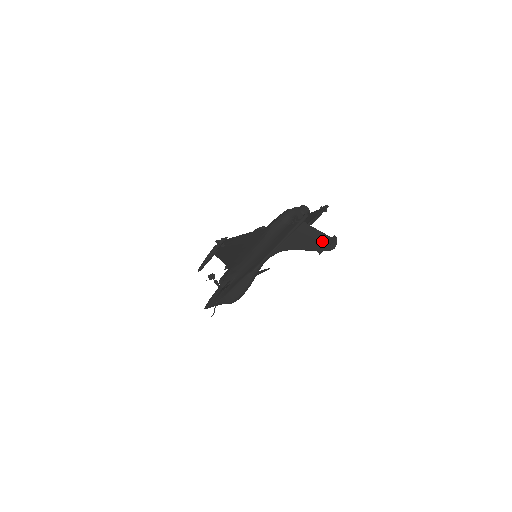
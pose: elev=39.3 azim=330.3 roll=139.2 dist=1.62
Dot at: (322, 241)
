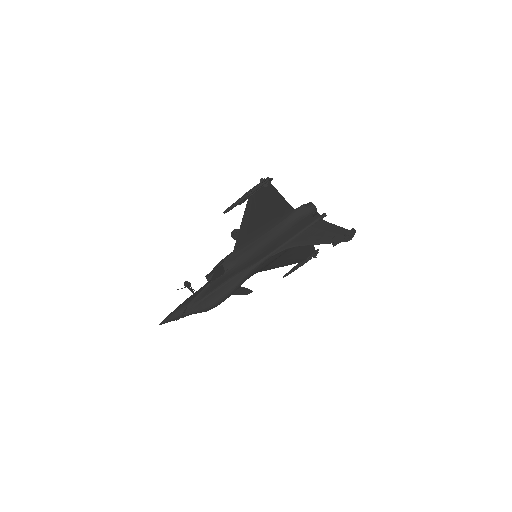
Dot at: (339, 234)
